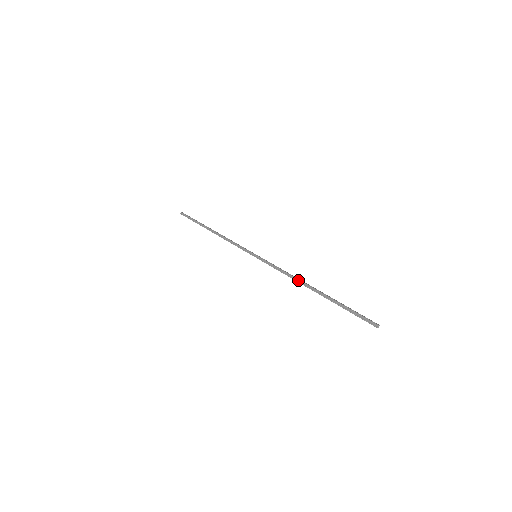
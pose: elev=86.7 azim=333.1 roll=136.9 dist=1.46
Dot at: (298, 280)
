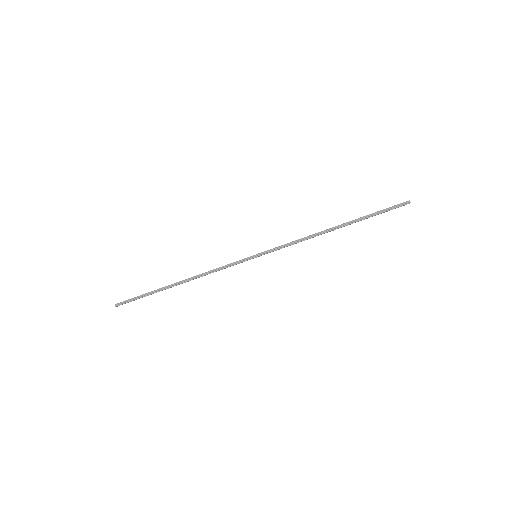
Dot at: (318, 234)
